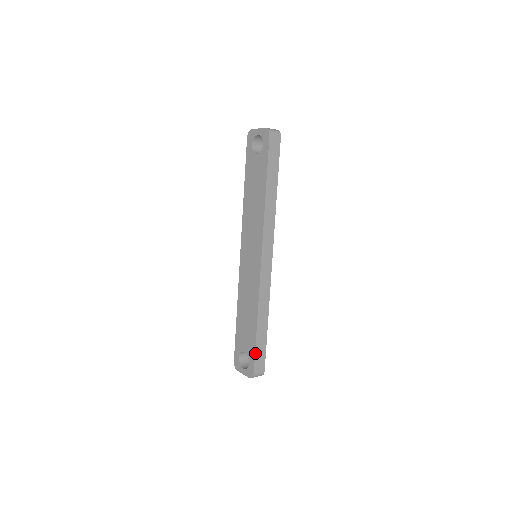
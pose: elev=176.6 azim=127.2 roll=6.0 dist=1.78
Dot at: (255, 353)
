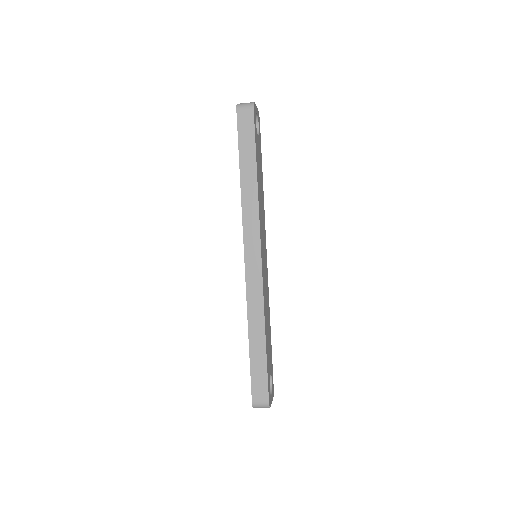
Dot at: (251, 375)
